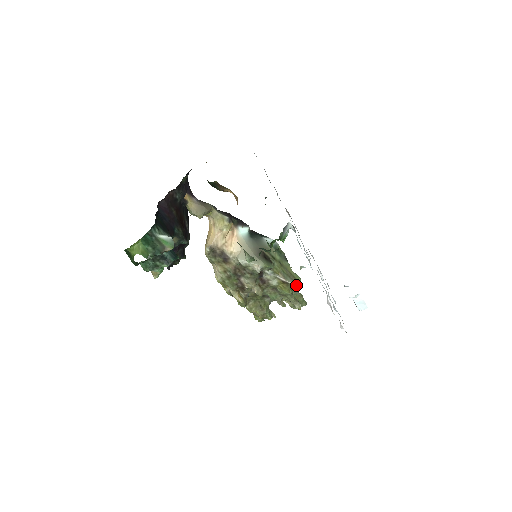
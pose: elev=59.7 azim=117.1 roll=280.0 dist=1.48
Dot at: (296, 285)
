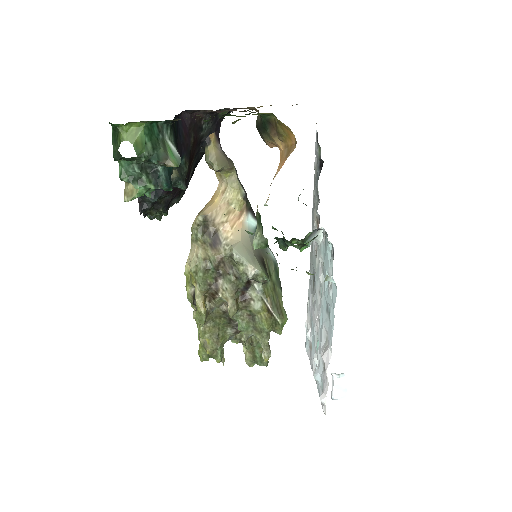
Dot at: (280, 323)
